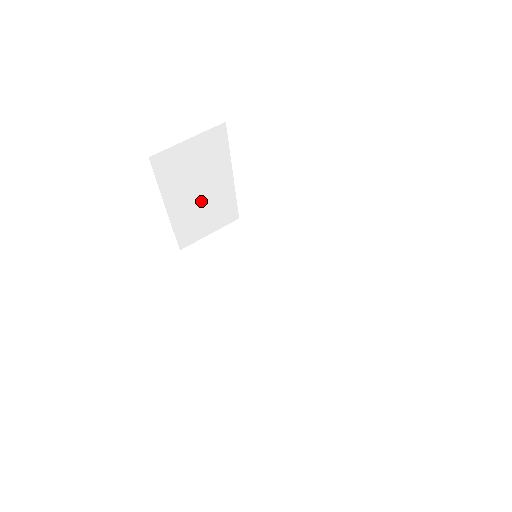
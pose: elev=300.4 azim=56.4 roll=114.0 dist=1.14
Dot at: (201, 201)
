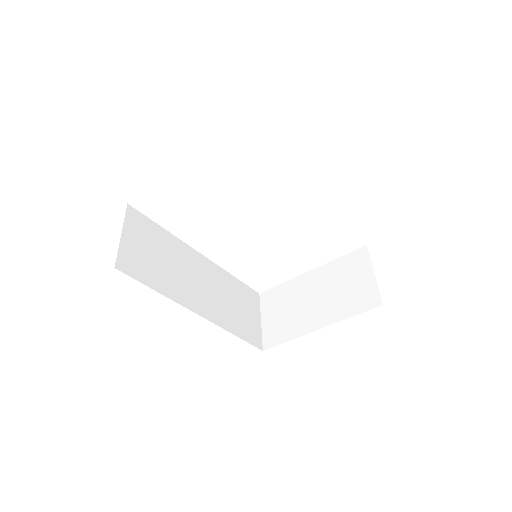
Dot at: occluded
